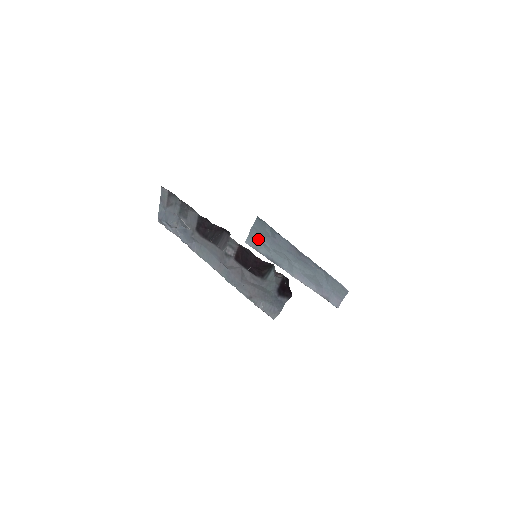
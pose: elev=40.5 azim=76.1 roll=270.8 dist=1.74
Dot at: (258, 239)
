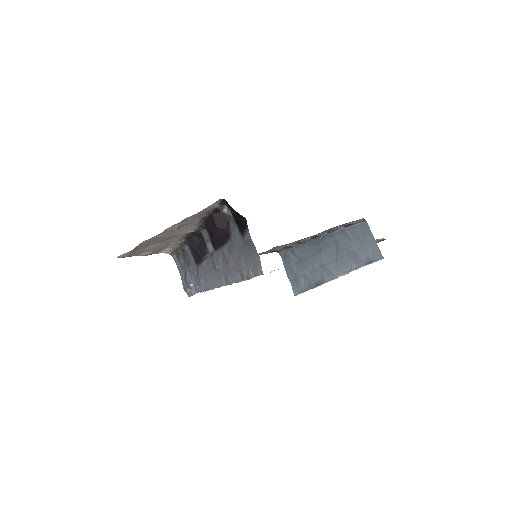
Dot at: (295, 277)
